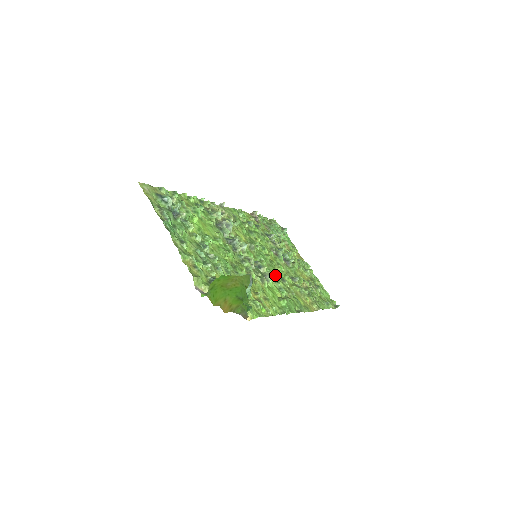
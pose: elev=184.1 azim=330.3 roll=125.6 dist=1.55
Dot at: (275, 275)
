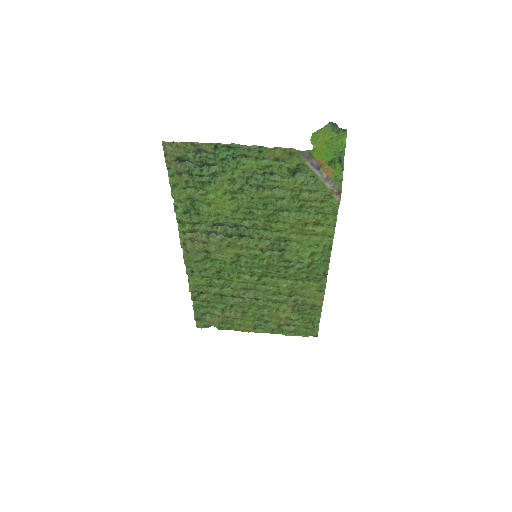
Dot at: (279, 271)
